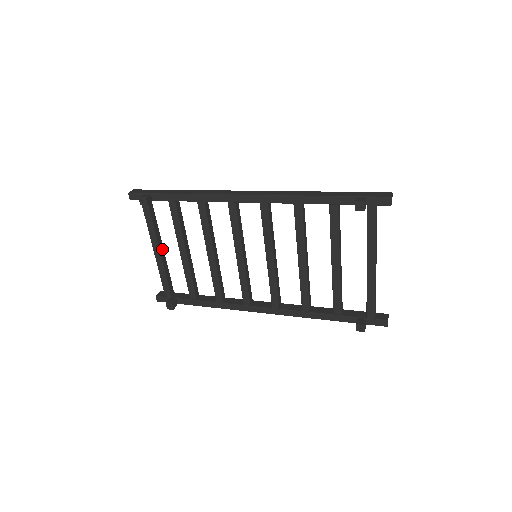
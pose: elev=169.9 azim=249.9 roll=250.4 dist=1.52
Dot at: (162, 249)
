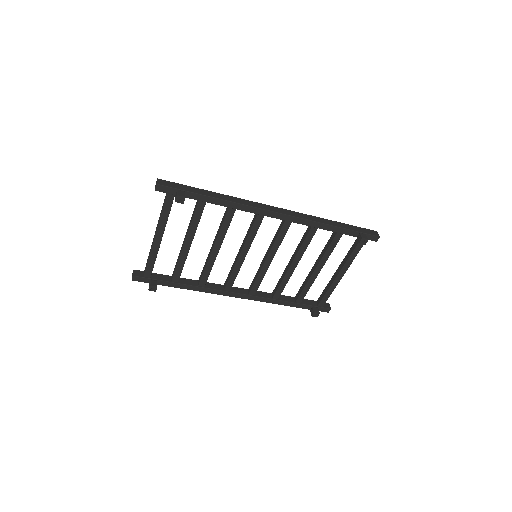
Dot at: occluded
